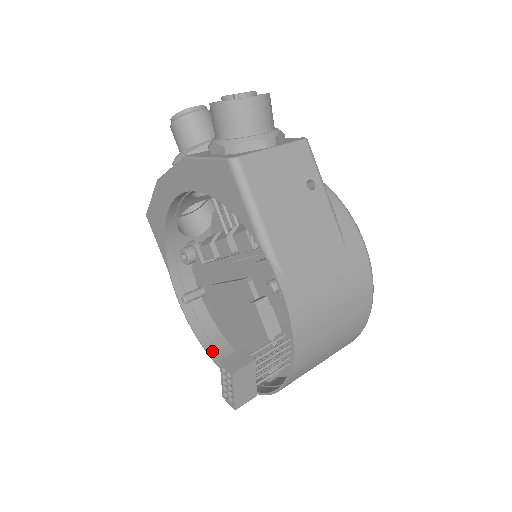
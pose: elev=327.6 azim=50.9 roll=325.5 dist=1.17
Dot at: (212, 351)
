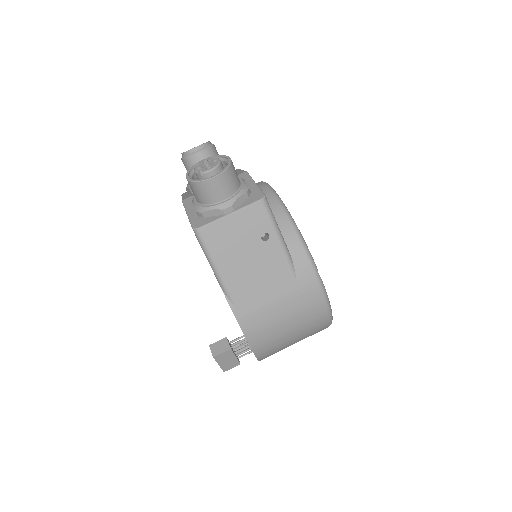
Dot at: occluded
